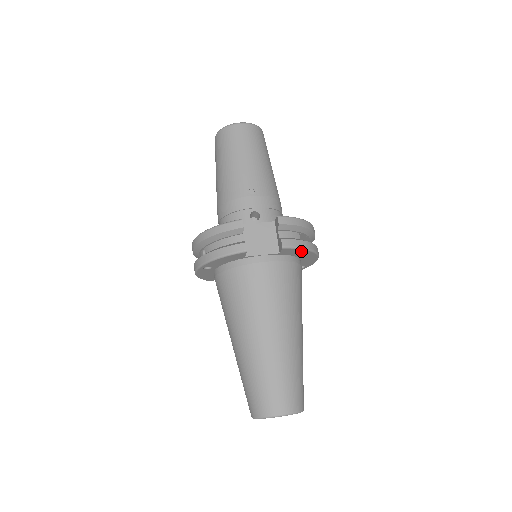
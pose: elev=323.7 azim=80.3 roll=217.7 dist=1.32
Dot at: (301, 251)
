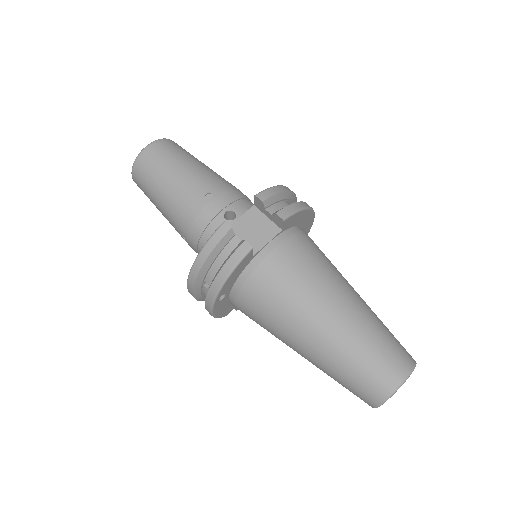
Dot at: (299, 214)
